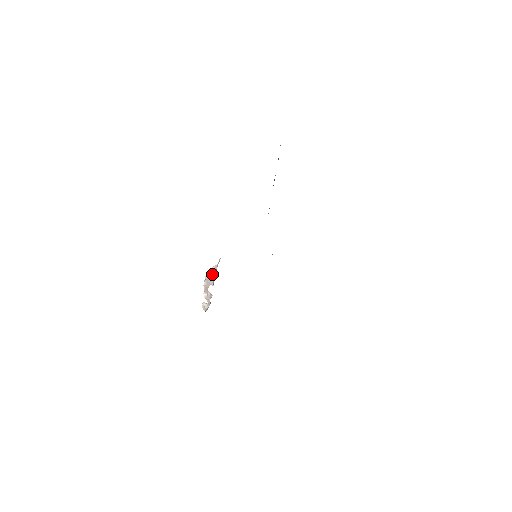
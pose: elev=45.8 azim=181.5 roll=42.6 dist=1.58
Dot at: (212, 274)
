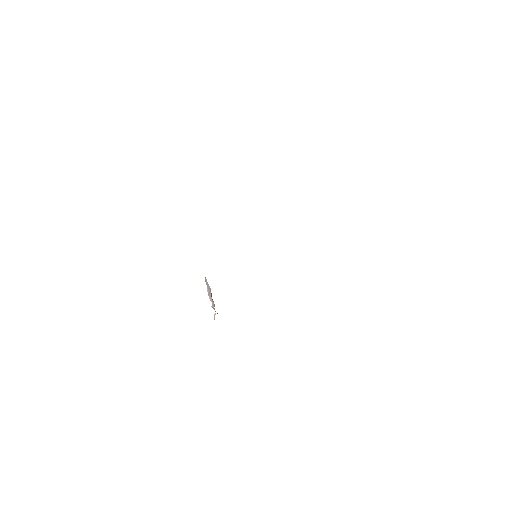
Dot at: (206, 279)
